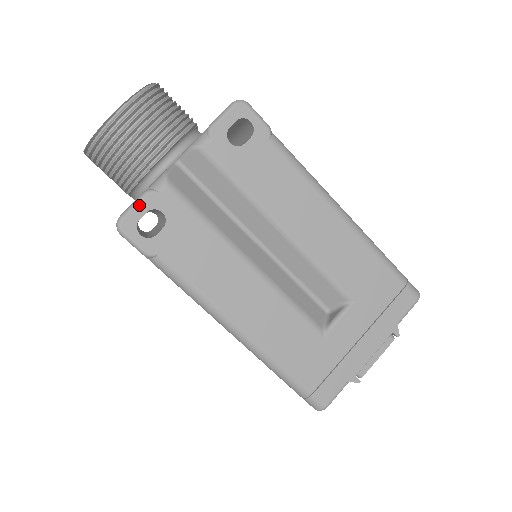
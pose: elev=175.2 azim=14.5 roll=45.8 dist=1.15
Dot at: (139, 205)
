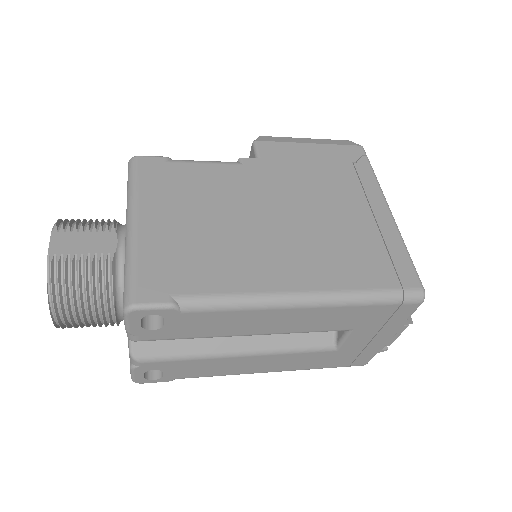
Dot at: (135, 375)
